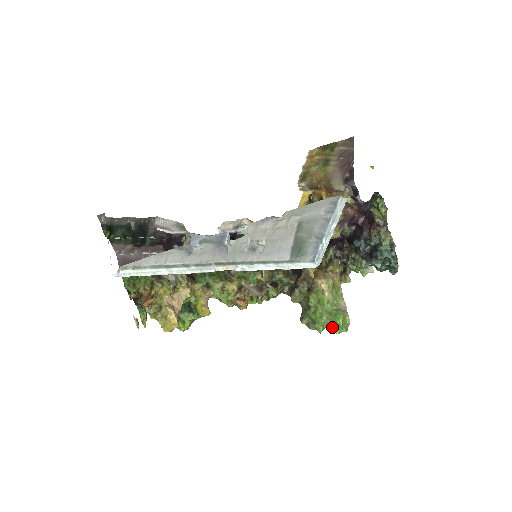
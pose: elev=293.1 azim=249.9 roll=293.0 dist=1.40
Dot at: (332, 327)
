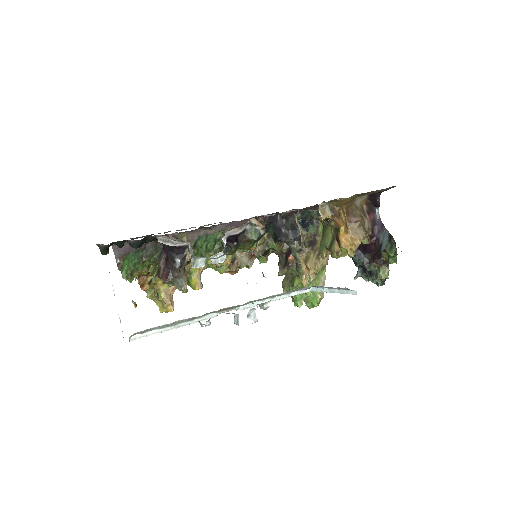
Dot at: (307, 303)
